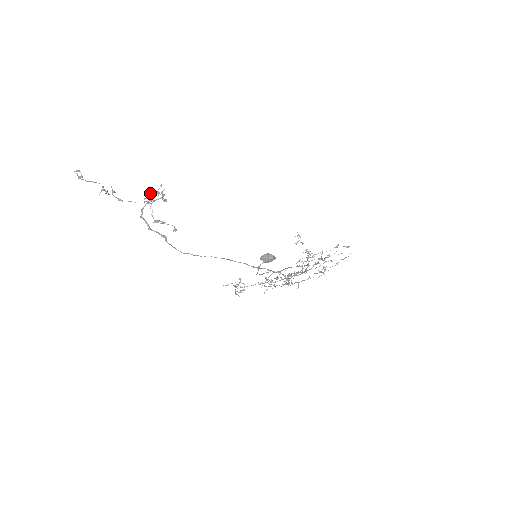
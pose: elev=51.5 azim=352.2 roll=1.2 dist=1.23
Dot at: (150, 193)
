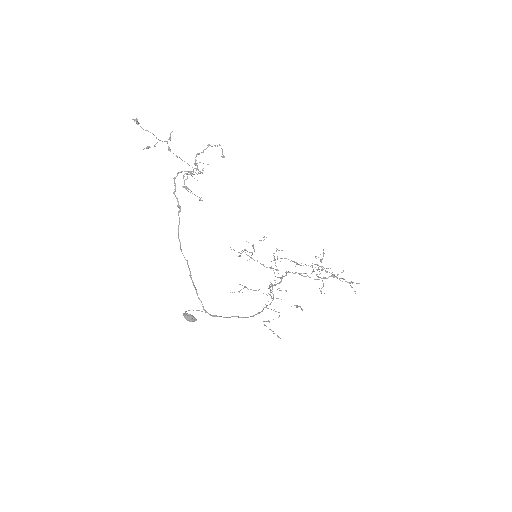
Dot at: (211, 146)
